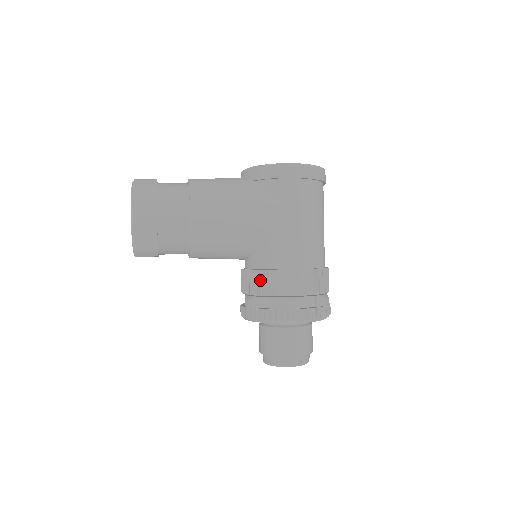
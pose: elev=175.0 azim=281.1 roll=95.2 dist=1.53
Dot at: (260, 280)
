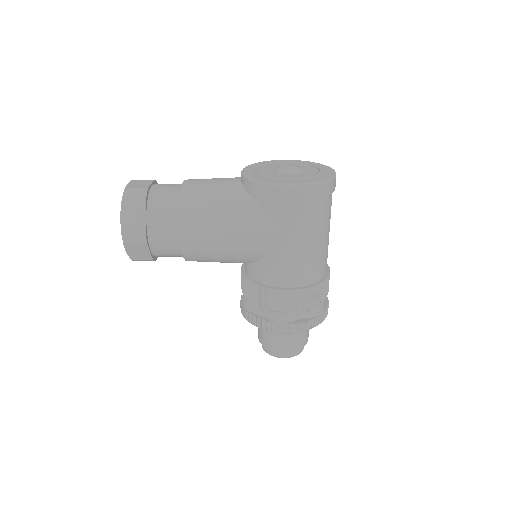
Dot at: (253, 292)
